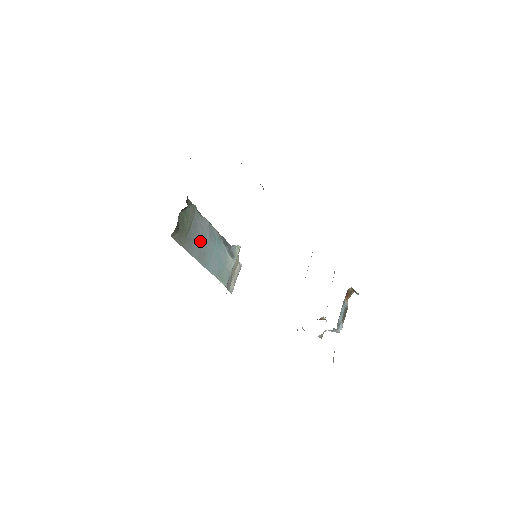
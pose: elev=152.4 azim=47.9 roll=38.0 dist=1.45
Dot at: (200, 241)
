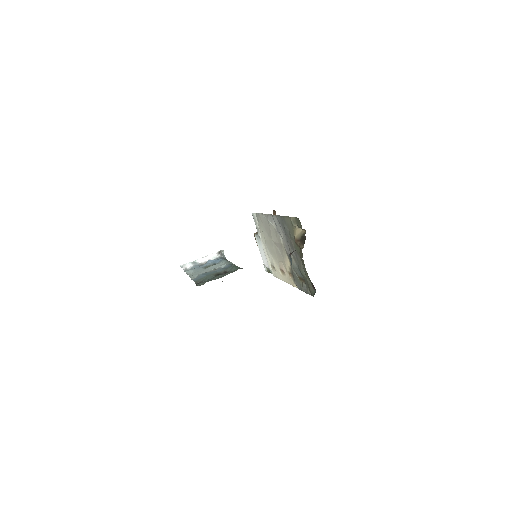
Dot at: occluded
